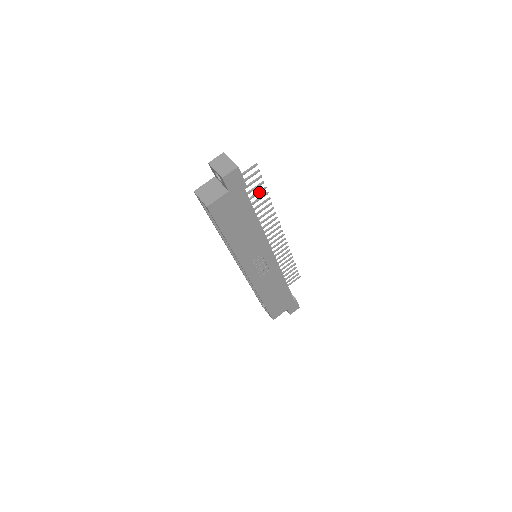
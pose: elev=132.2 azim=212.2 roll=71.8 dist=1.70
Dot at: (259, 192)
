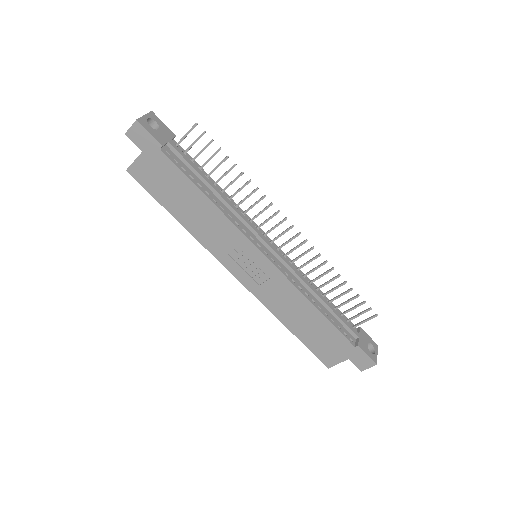
Dot at: (220, 163)
